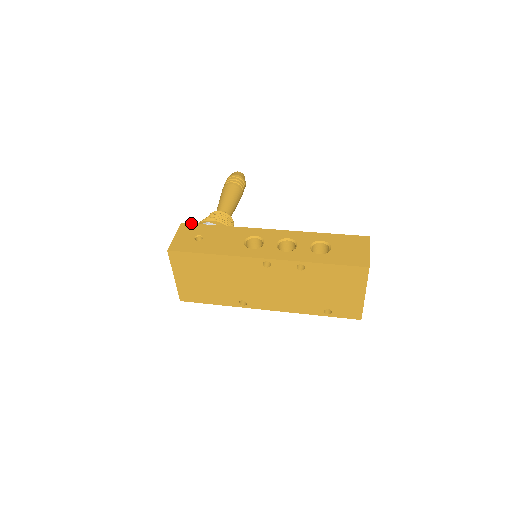
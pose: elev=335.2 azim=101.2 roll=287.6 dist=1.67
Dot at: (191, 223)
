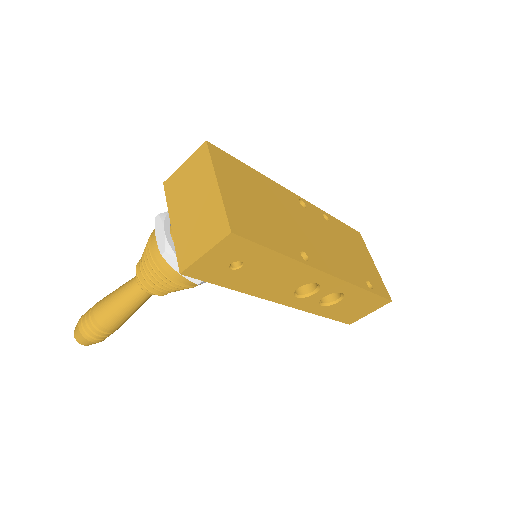
Dot at: occluded
